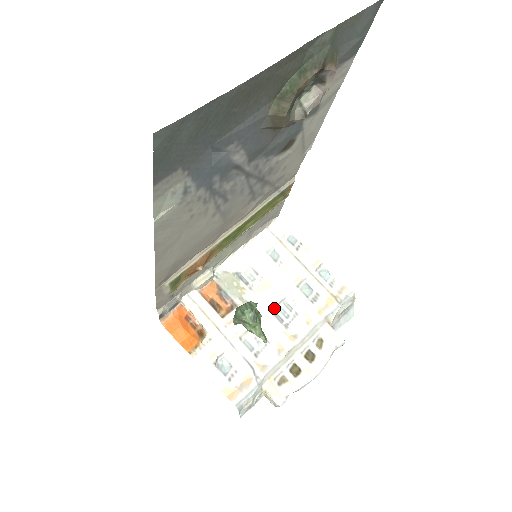
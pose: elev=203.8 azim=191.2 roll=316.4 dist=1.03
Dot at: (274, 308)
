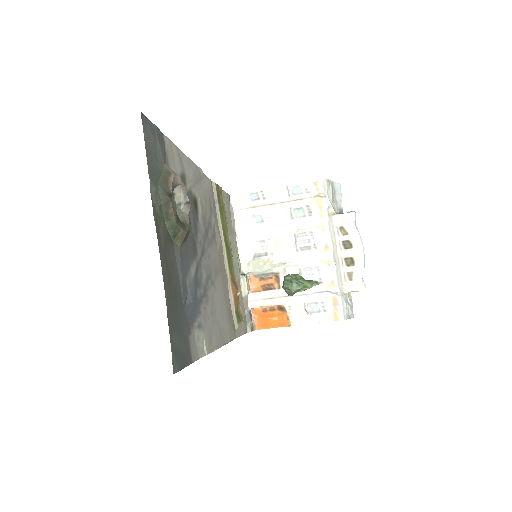
Dot at: (297, 247)
